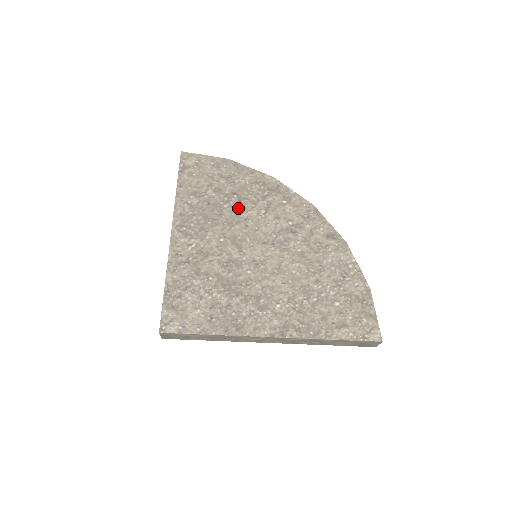
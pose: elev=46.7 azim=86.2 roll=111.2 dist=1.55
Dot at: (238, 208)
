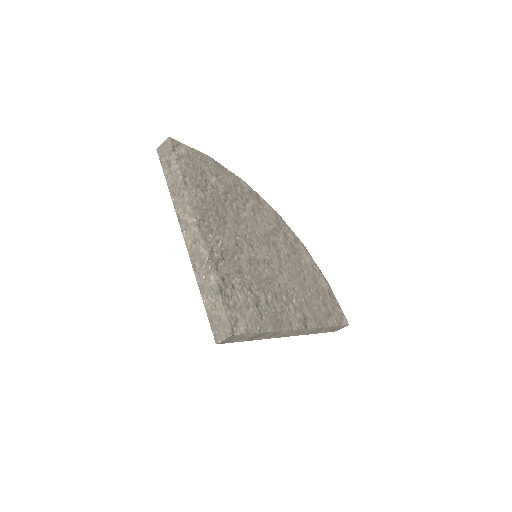
Dot at: (235, 208)
